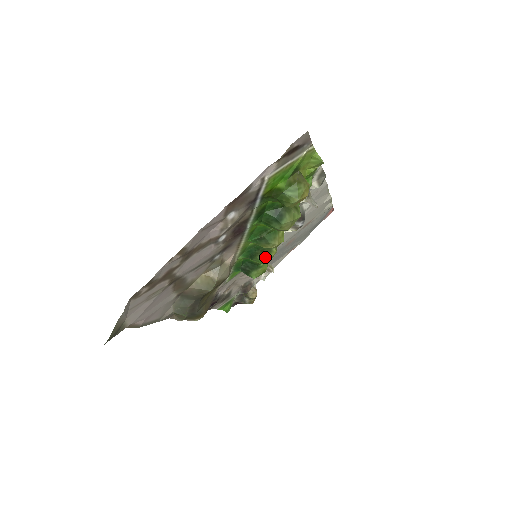
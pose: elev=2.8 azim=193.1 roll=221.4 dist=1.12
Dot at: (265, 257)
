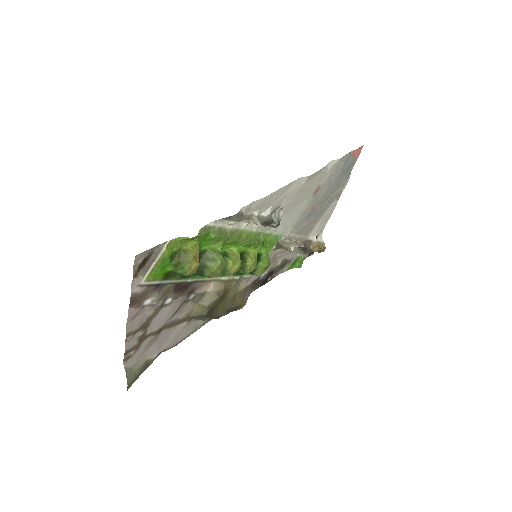
Dot at: (244, 271)
